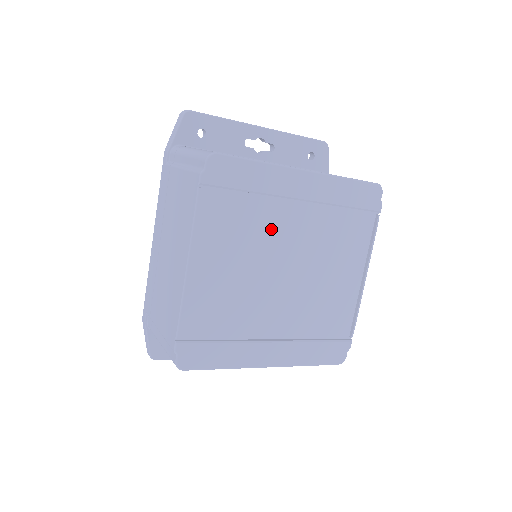
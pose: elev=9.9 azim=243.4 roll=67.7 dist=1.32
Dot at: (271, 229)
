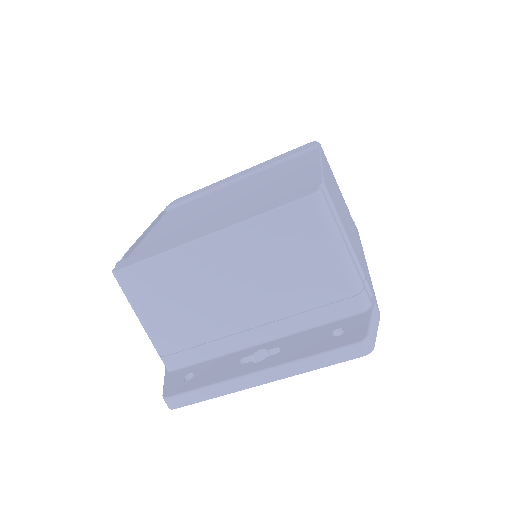
Dot at: (217, 197)
